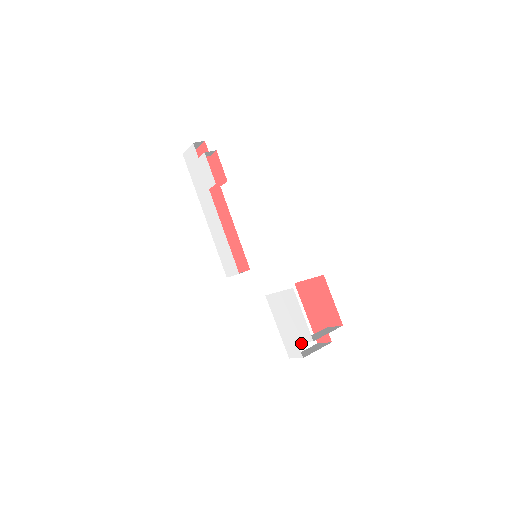
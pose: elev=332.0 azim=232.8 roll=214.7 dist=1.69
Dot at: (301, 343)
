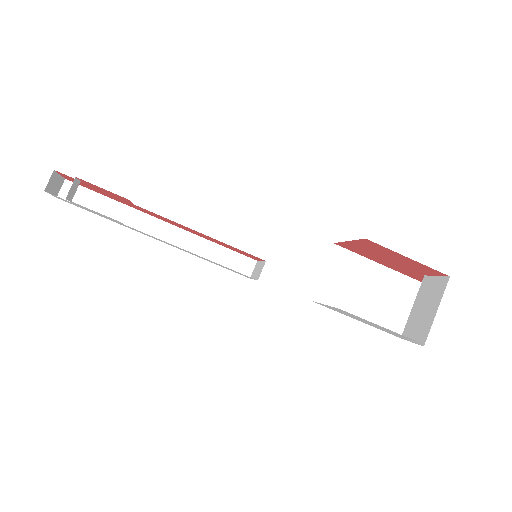
Dot at: (404, 306)
